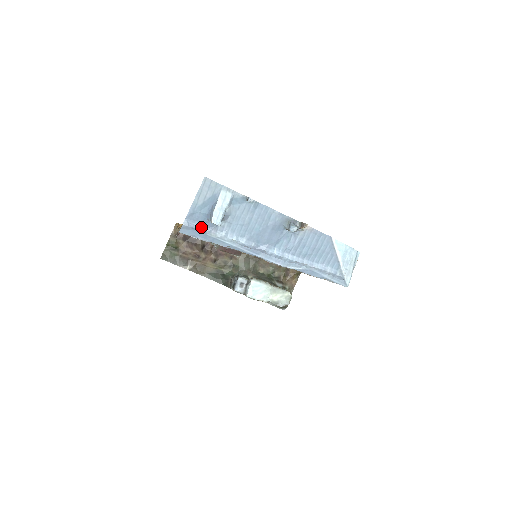
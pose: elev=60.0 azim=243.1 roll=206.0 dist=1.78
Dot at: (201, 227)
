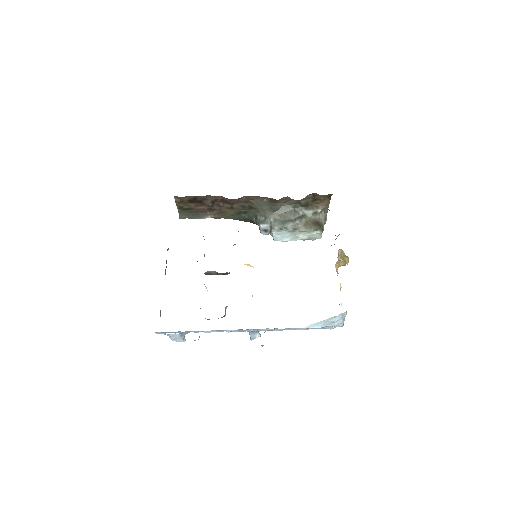
Dot at: occluded
